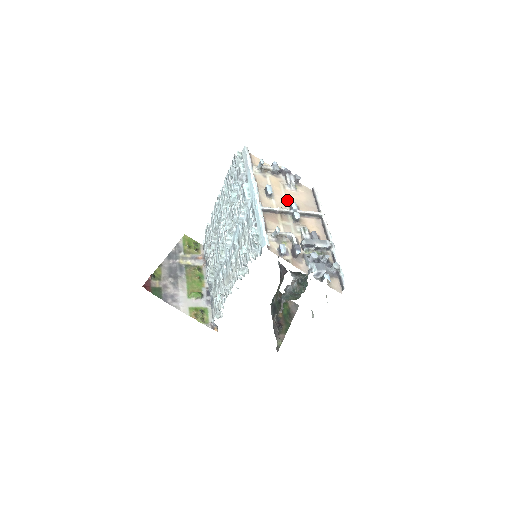
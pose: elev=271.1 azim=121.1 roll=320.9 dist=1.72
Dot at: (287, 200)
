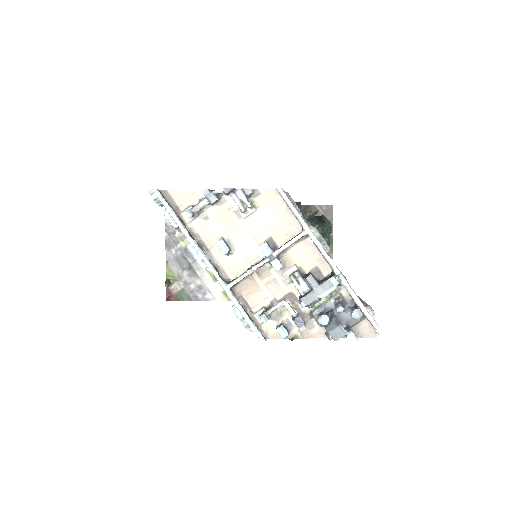
Dot at: (253, 238)
